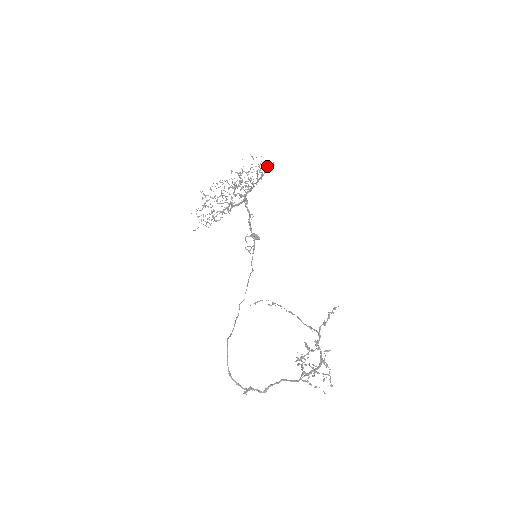
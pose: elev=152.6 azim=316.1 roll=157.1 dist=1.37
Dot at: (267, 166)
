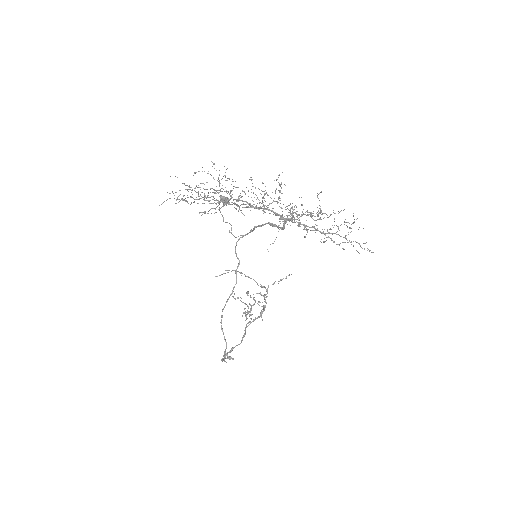
Dot at: occluded
